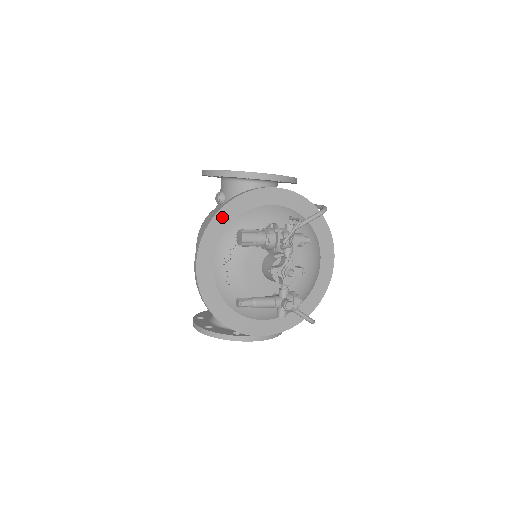
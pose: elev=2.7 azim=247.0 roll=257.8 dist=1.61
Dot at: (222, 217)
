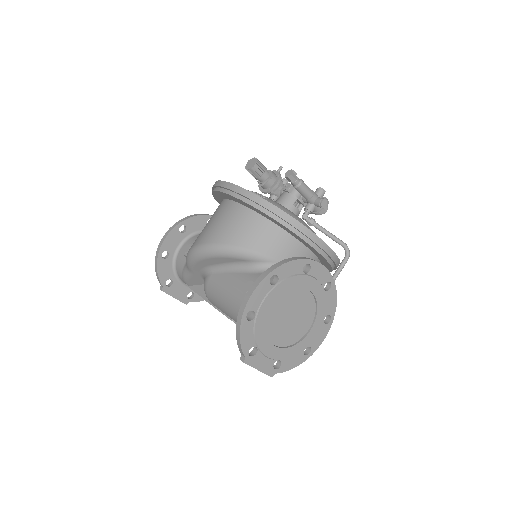
Dot at: occluded
